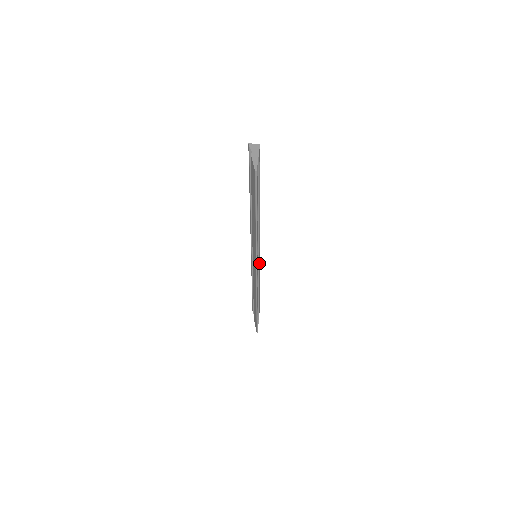
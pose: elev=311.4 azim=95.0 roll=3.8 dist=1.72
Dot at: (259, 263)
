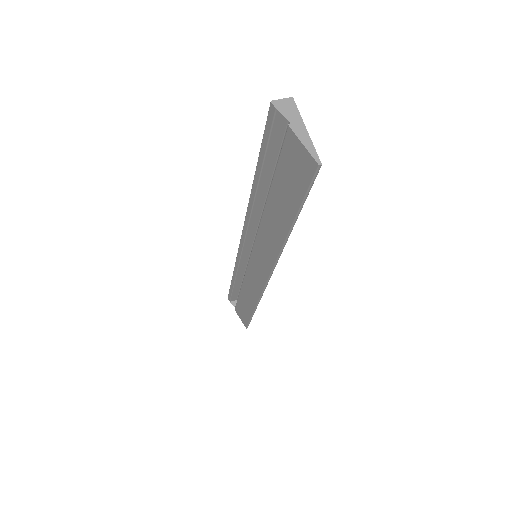
Dot at: occluded
